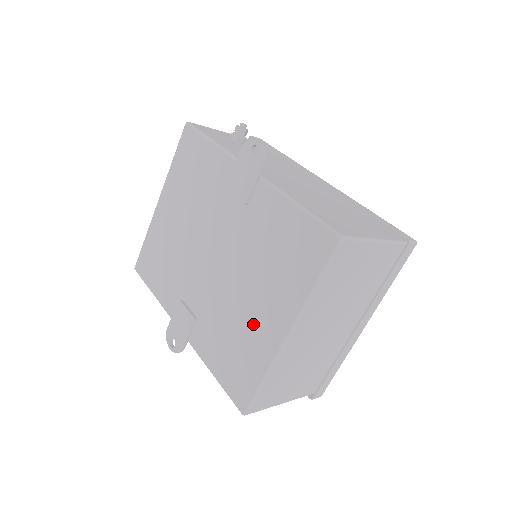
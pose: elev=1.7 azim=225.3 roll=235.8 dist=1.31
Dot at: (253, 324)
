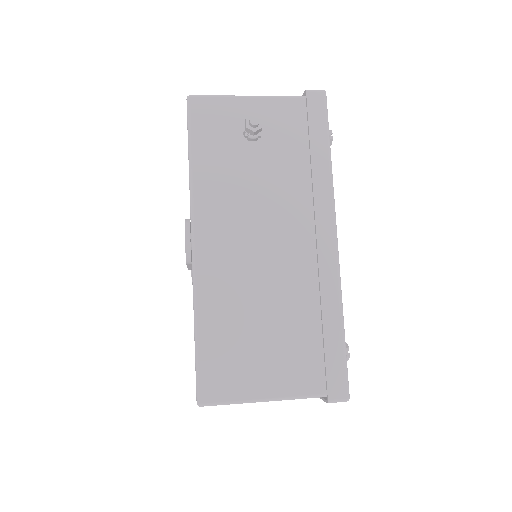
Dot at: occluded
